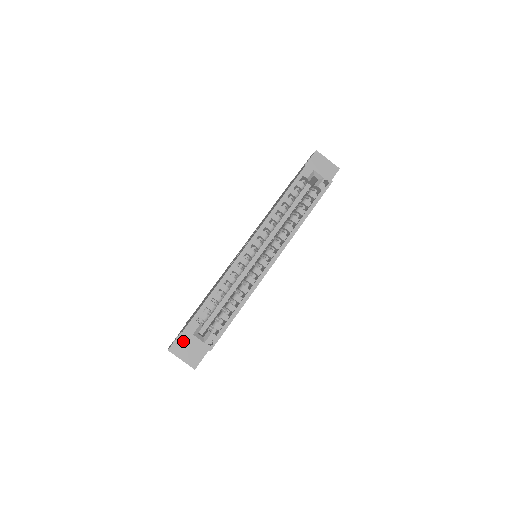
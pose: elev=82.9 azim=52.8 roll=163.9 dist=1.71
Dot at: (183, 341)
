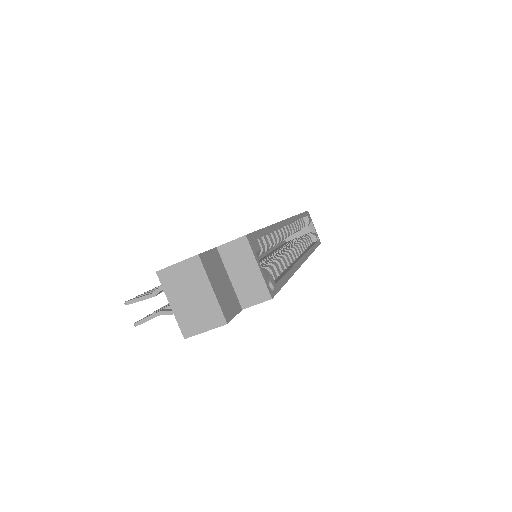
Dot at: (216, 262)
